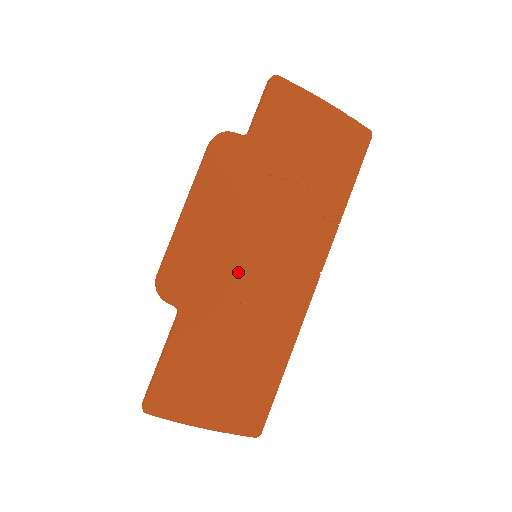
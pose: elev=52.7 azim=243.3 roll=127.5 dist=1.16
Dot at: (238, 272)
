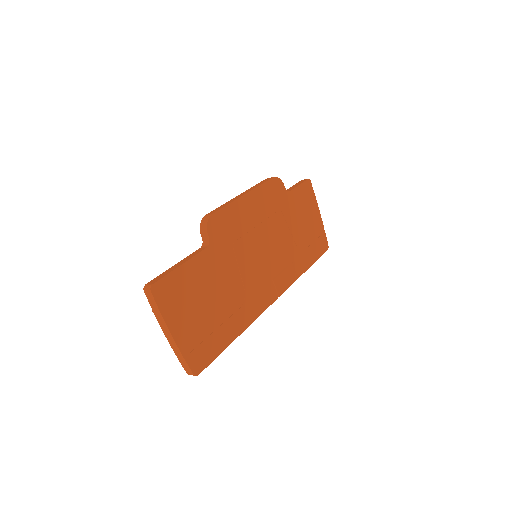
Dot at: (247, 254)
